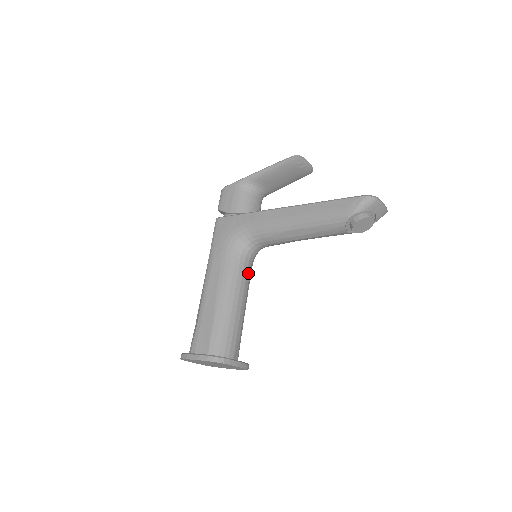
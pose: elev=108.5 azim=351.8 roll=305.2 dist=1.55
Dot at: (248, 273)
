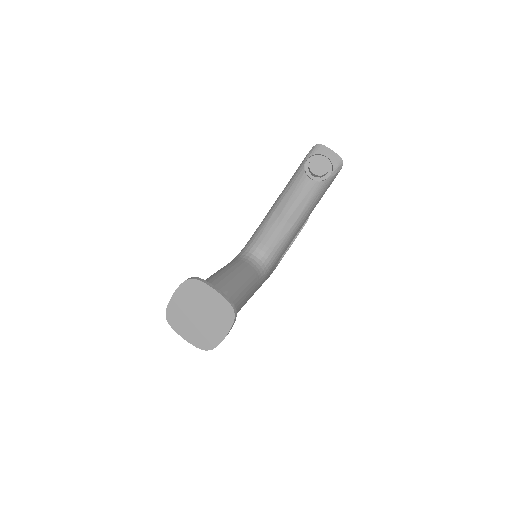
Dot at: (249, 268)
